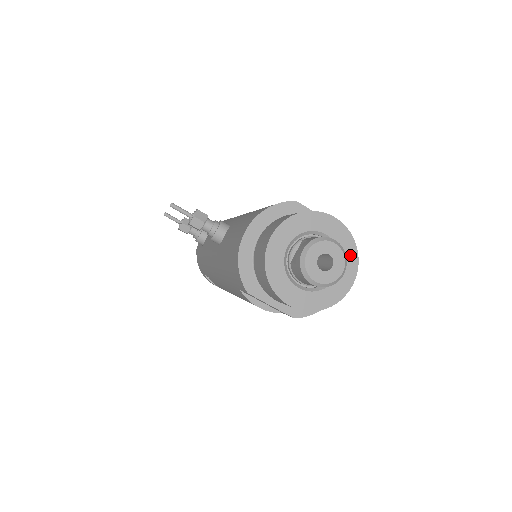
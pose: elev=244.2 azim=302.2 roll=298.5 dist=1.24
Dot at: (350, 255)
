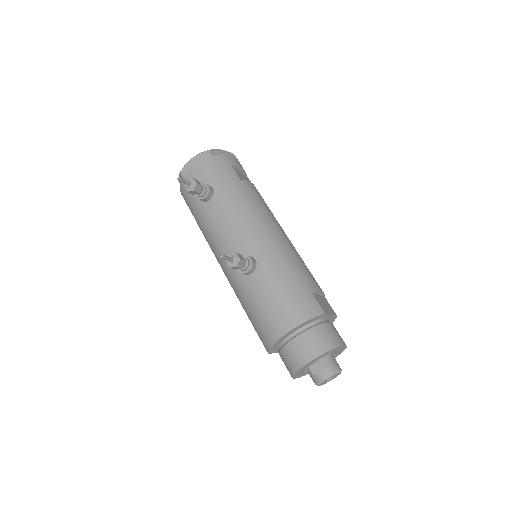
Dot at: (339, 354)
